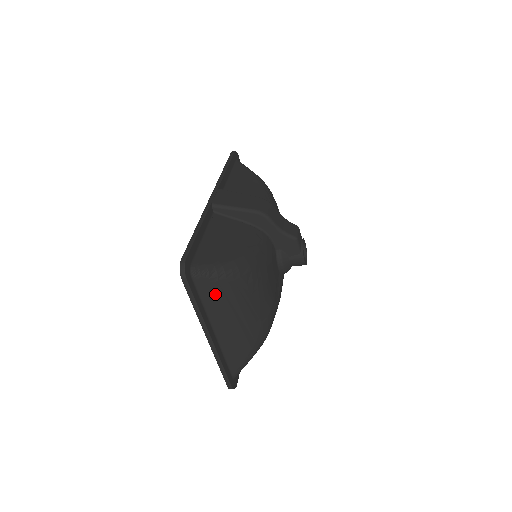
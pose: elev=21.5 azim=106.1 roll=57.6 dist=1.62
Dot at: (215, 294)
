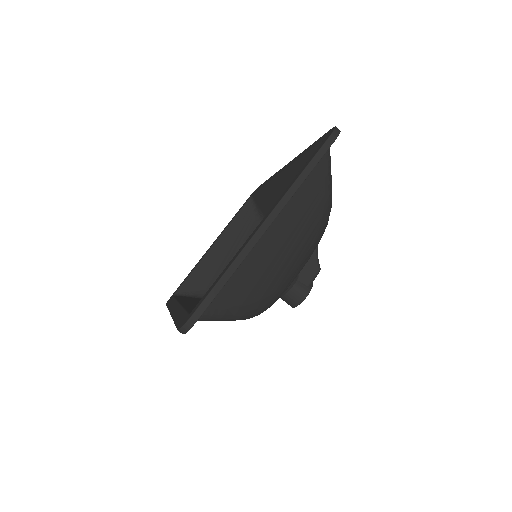
Dot at: (312, 194)
